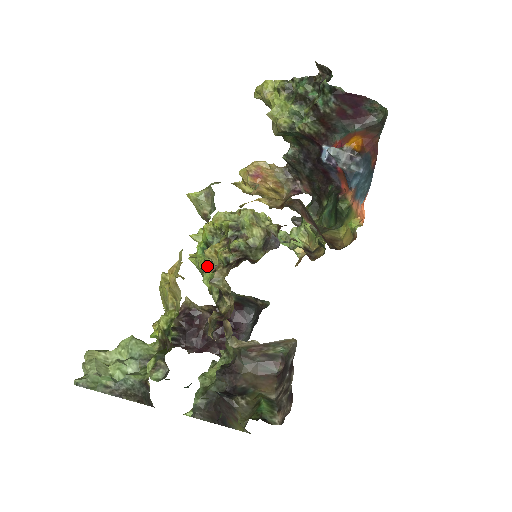
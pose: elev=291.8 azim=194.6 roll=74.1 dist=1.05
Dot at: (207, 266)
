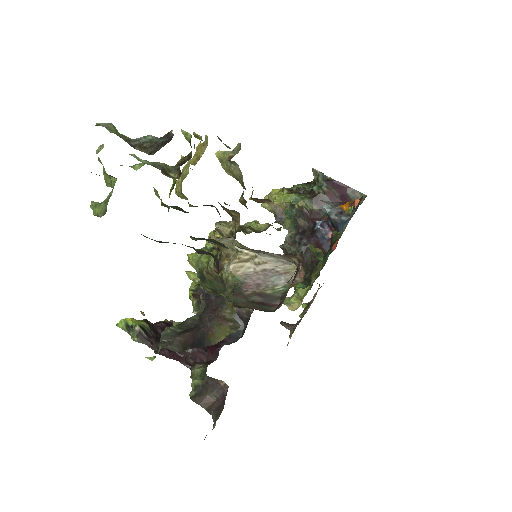
Dot at: (208, 251)
